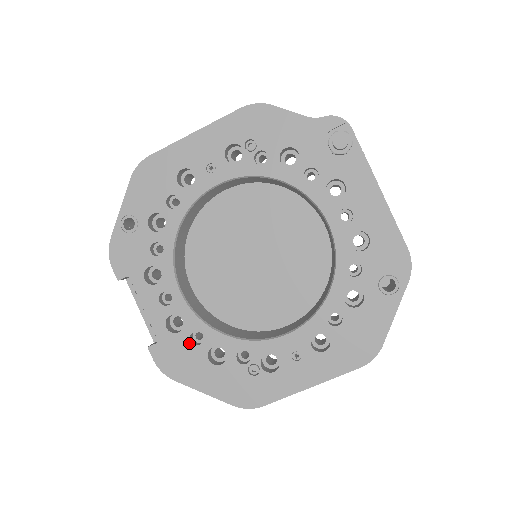
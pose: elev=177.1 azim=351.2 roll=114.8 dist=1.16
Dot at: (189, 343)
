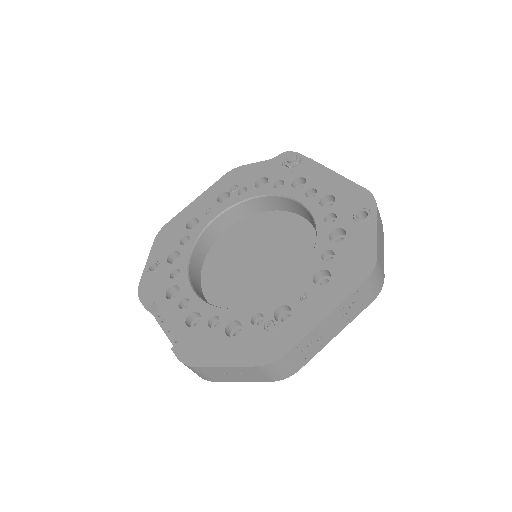
Dot at: (207, 329)
